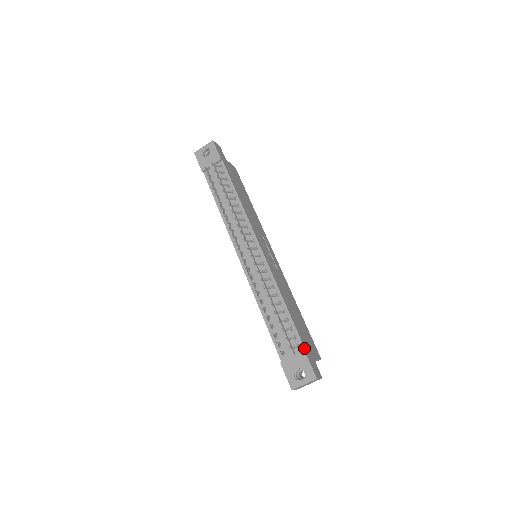
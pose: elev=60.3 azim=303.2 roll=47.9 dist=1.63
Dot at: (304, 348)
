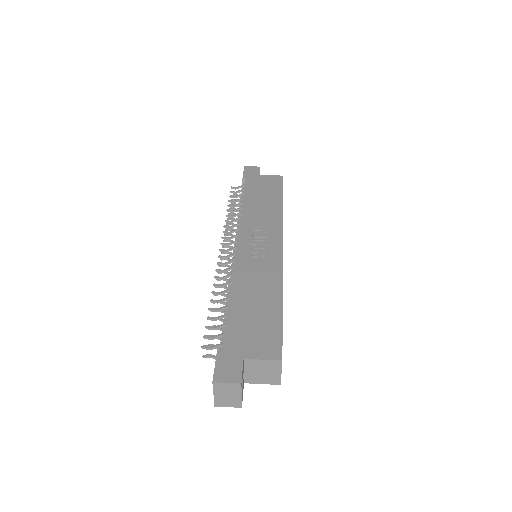
Dot at: (223, 345)
